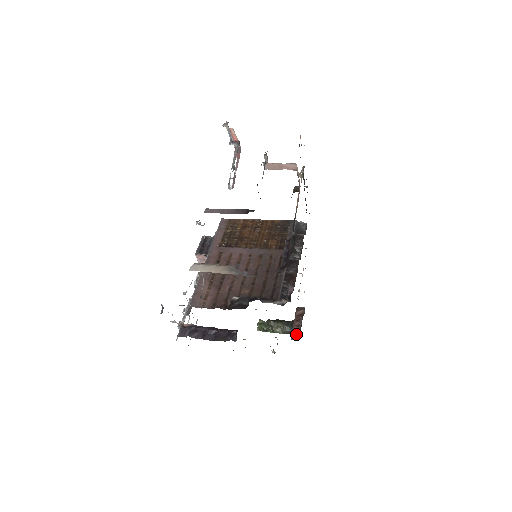
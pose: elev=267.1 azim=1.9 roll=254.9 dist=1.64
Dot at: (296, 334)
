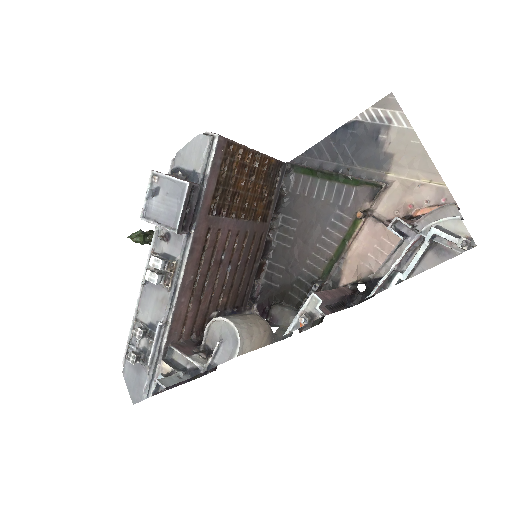
Dot at: occluded
